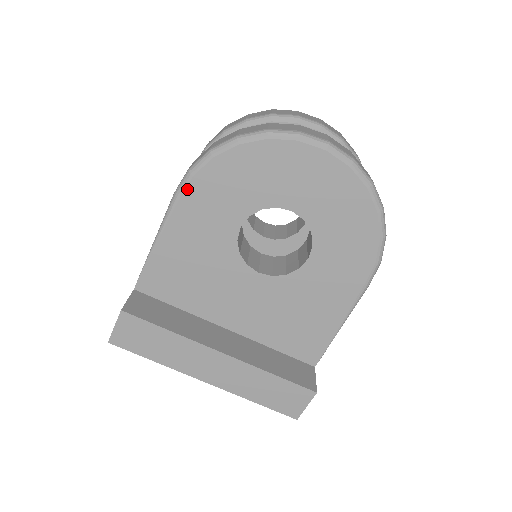
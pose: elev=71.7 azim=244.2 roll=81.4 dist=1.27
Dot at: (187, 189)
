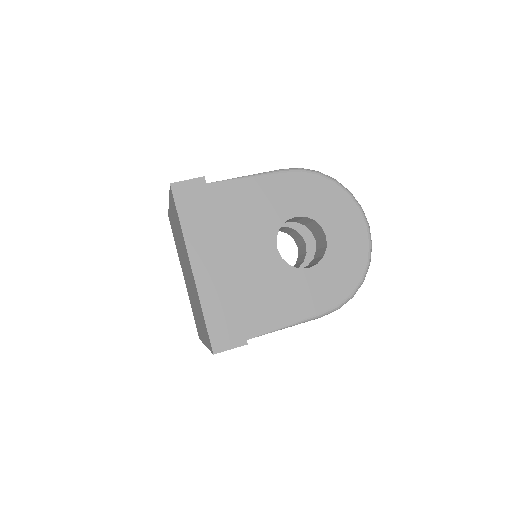
Dot at: (292, 173)
